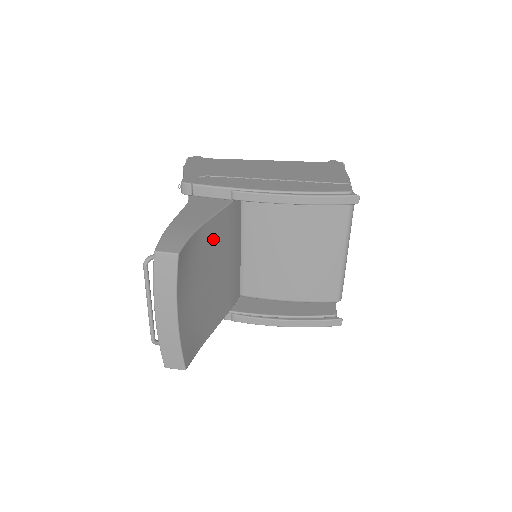
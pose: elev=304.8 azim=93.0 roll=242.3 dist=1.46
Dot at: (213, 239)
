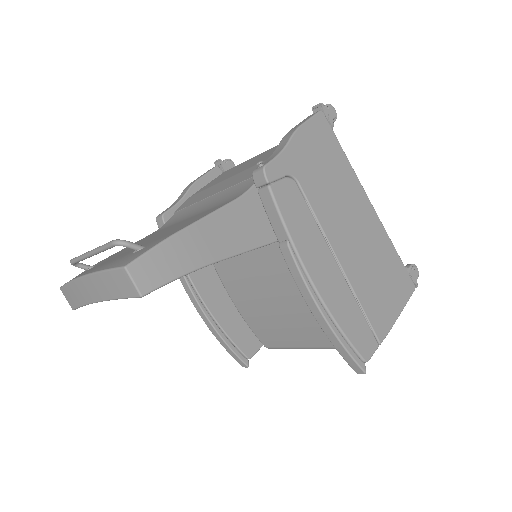
Dot at: occluded
